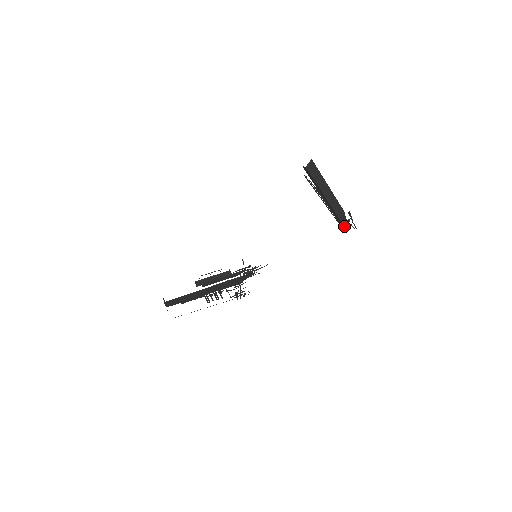
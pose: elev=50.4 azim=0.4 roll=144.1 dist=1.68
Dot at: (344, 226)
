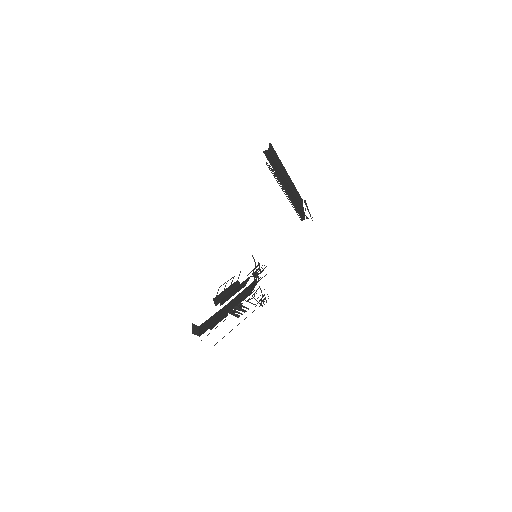
Dot at: (304, 217)
